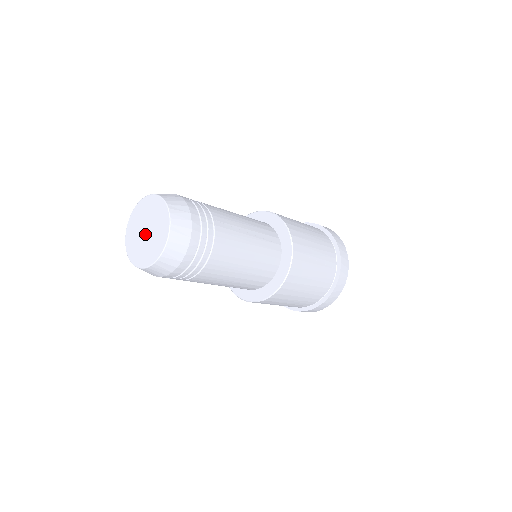
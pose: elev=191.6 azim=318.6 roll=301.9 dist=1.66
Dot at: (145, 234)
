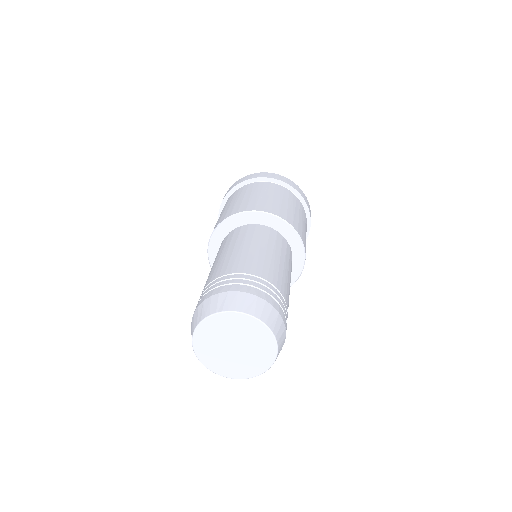
Dot at: (236, 350)
